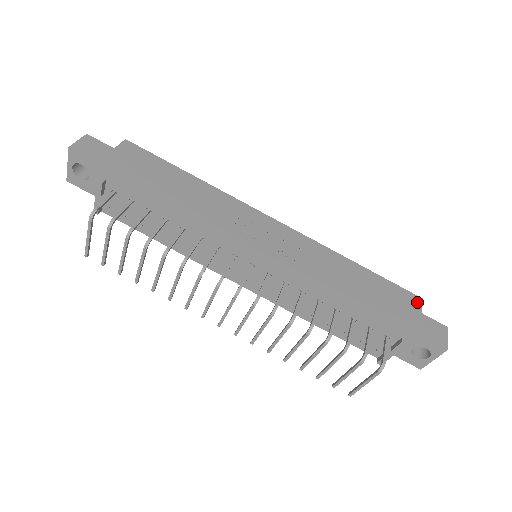
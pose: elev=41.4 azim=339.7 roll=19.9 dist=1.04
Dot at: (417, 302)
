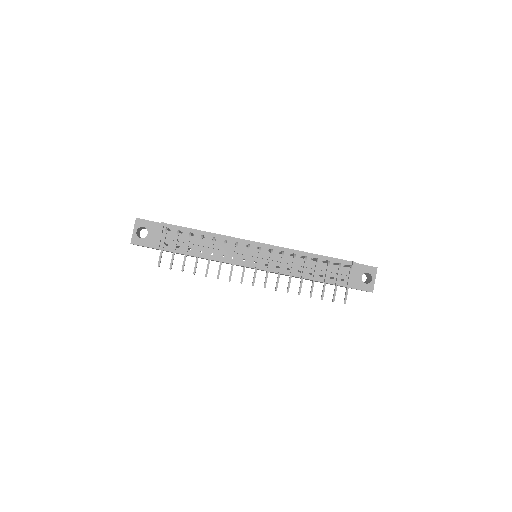
Dot at: occluded
